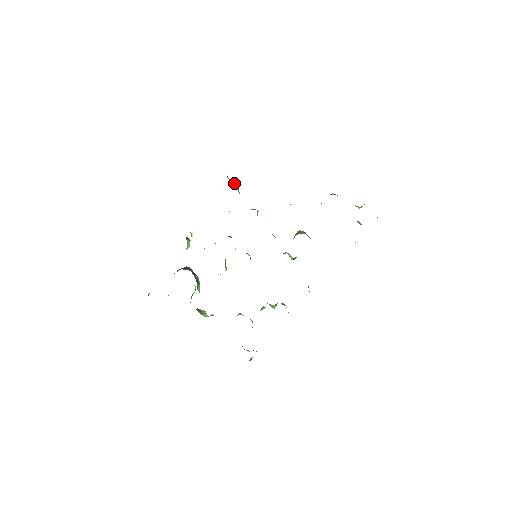
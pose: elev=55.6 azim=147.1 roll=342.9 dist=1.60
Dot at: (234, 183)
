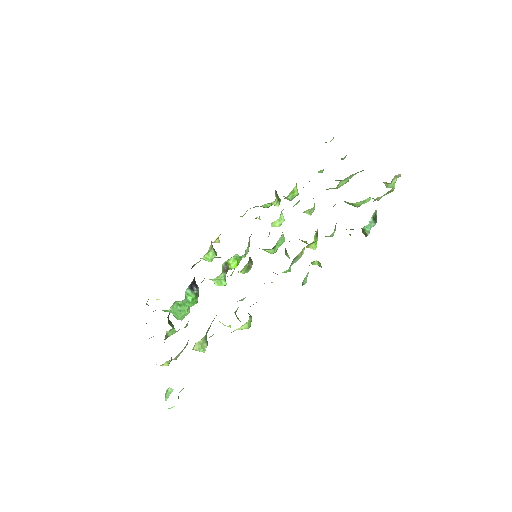
Dot at: occluded
